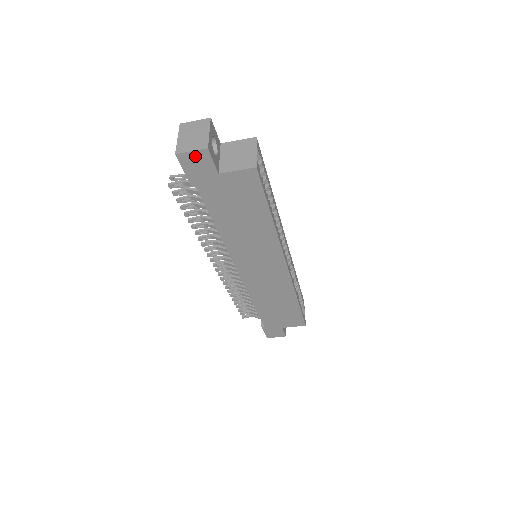
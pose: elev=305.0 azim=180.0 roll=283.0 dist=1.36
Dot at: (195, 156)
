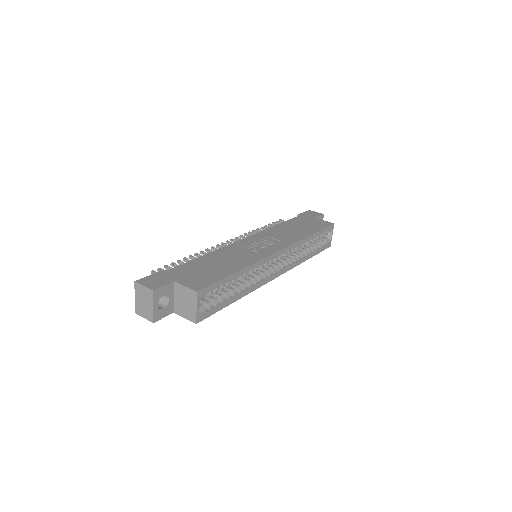
Dot at: occluded
